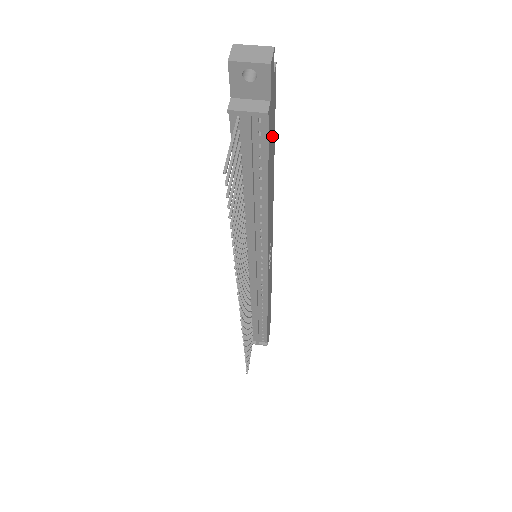
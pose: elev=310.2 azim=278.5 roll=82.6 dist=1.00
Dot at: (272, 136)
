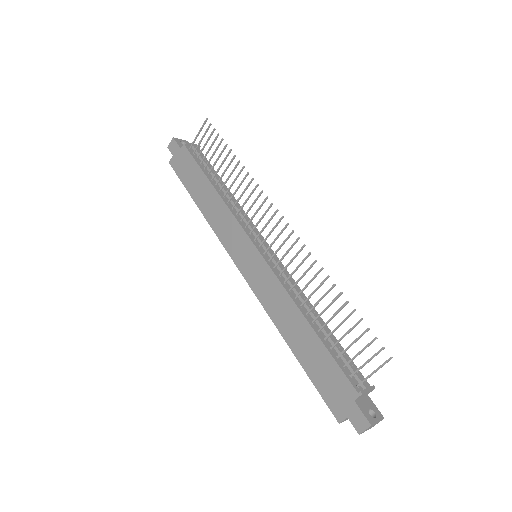
Dot at: occluded
